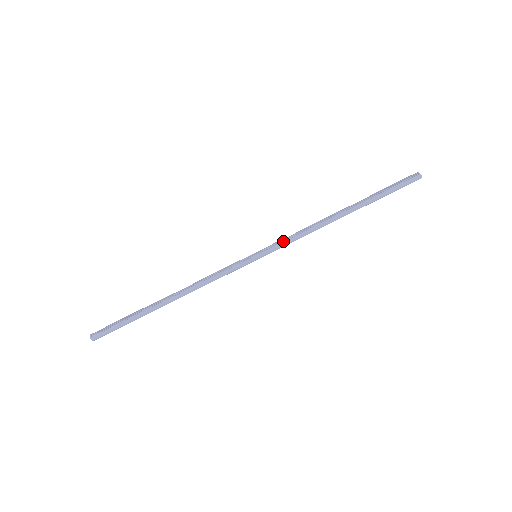
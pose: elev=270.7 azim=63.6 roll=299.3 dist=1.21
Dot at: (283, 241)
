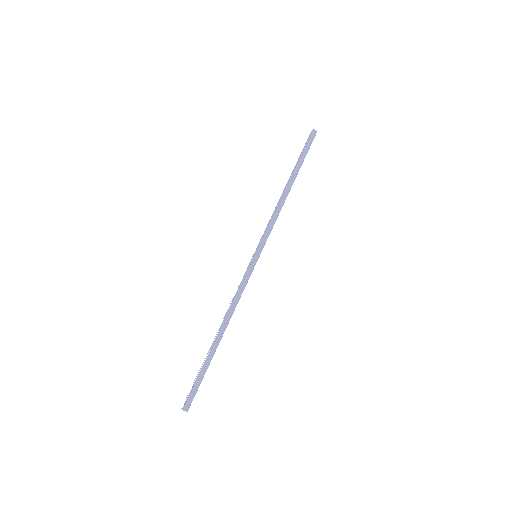
Dot at: (265, 232)
